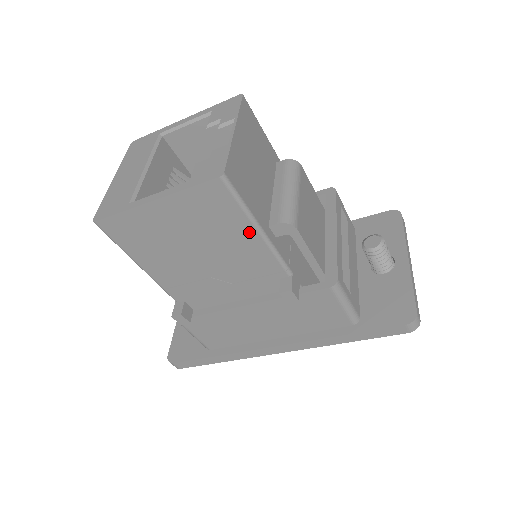
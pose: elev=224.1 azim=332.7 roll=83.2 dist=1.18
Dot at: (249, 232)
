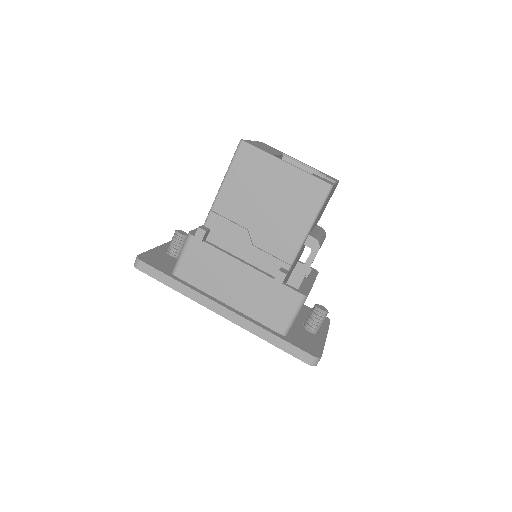
Dot at: (304, 224)
